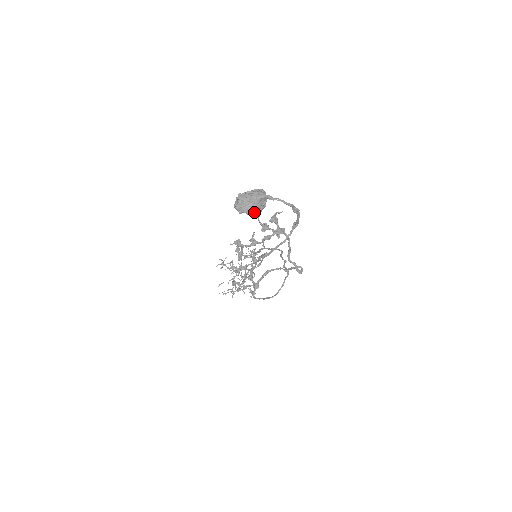
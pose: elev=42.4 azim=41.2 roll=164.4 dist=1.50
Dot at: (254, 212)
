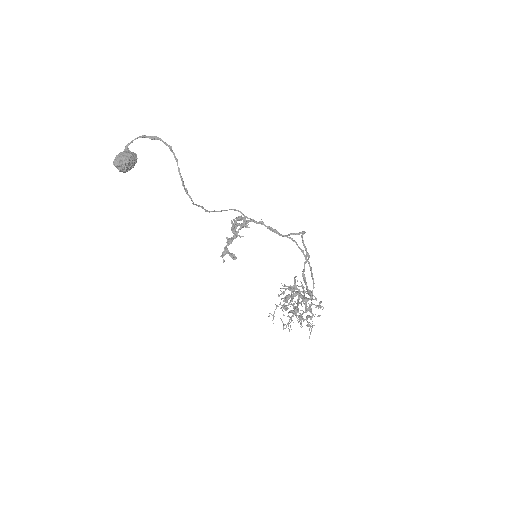
Dot at: (127, 157)
